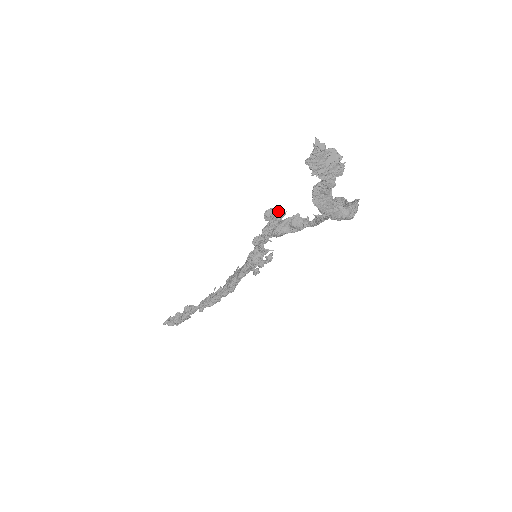
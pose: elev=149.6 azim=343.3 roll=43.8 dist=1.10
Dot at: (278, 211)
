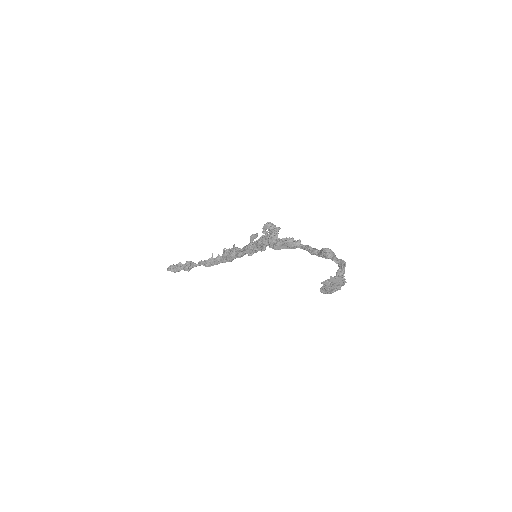
Dot at: (275, 229)
